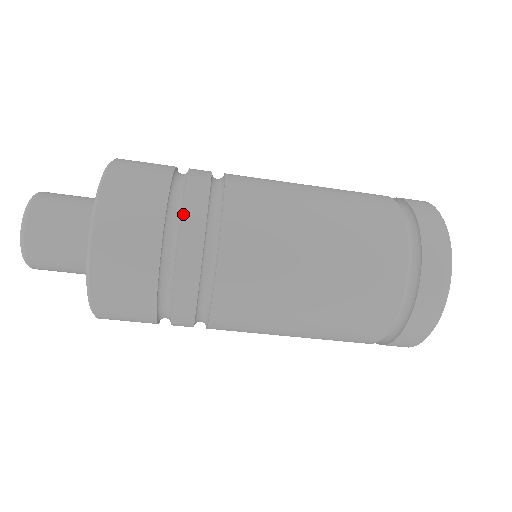
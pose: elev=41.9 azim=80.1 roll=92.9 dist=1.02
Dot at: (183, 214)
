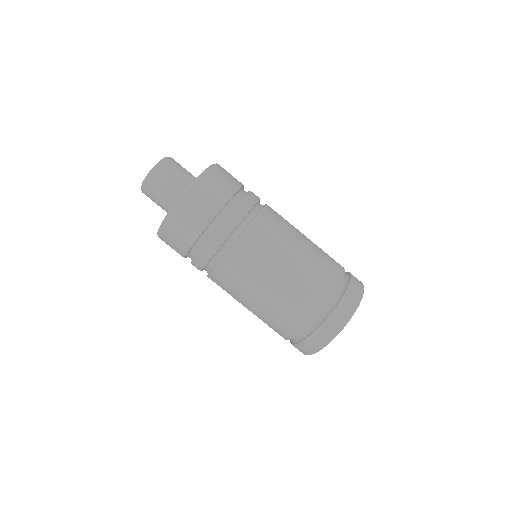
Dot at: (238, 204)
